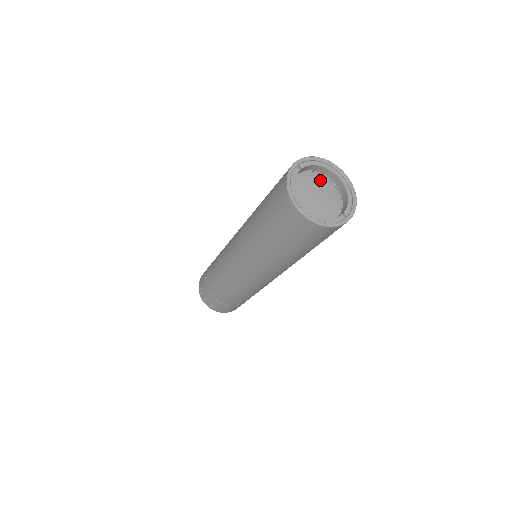
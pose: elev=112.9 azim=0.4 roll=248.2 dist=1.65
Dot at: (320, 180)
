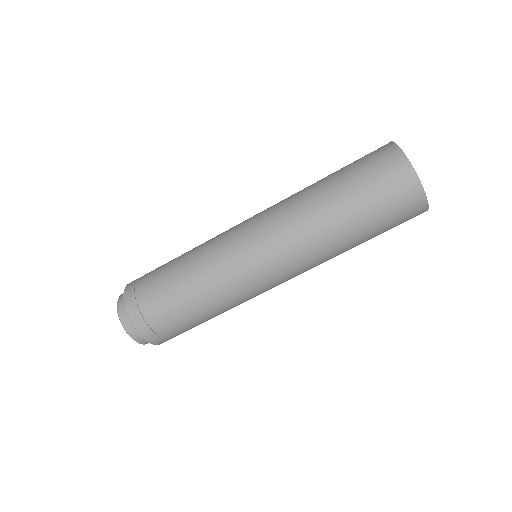
Dot at: occluded
